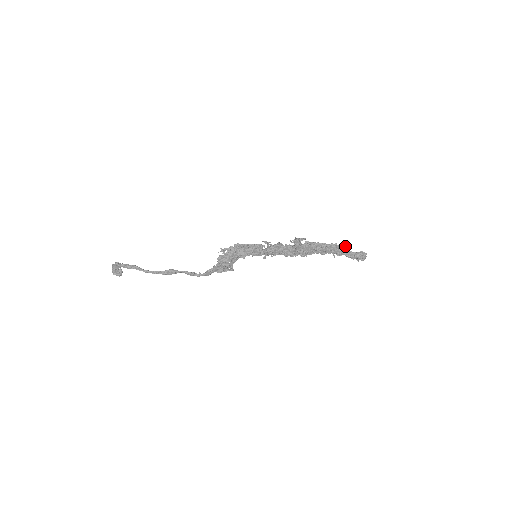
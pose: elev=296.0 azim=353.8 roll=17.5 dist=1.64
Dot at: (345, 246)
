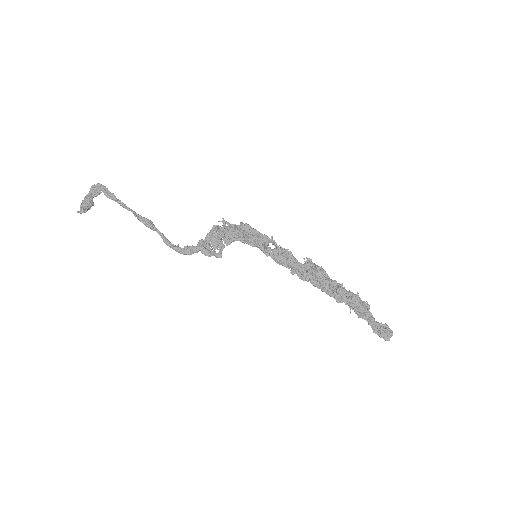
Dot at: (367, 306)
